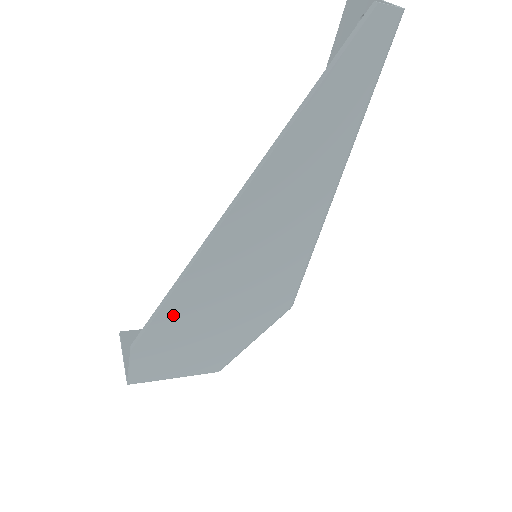
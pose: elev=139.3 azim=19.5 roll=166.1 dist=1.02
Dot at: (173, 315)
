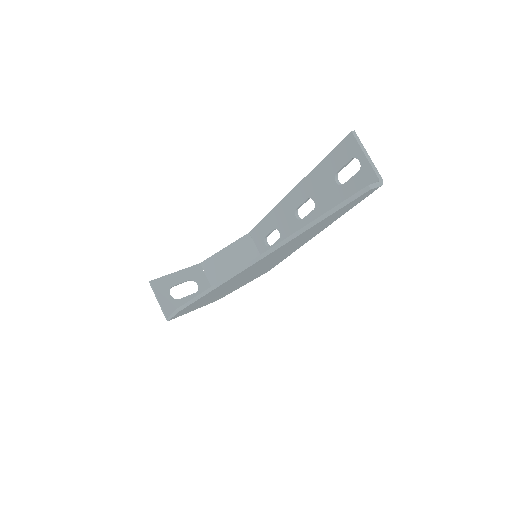
Dot at: (206, 296)
